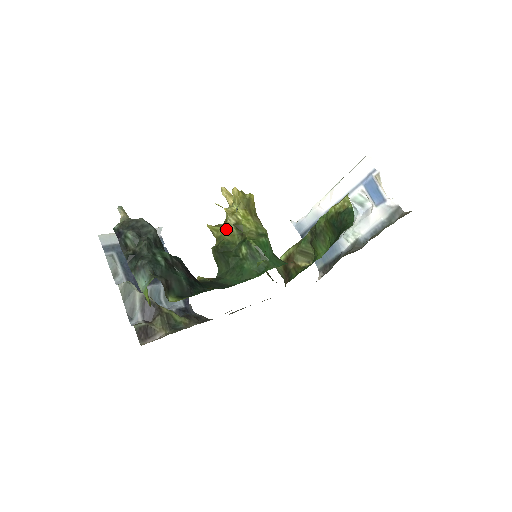
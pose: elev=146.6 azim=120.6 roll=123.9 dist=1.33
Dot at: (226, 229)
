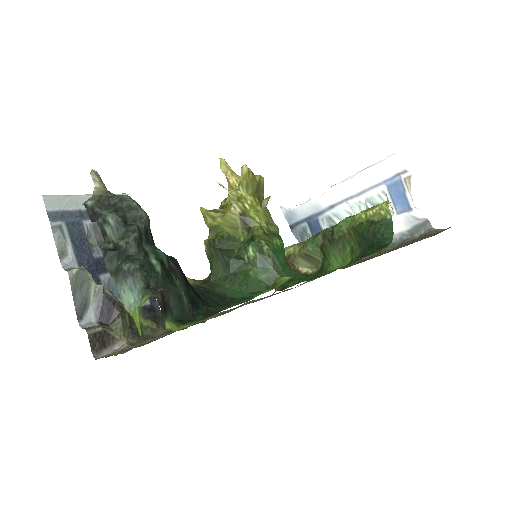
Dot at: (227, 218)
